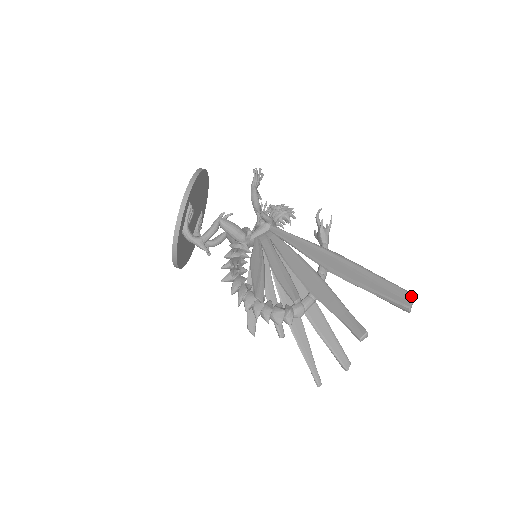
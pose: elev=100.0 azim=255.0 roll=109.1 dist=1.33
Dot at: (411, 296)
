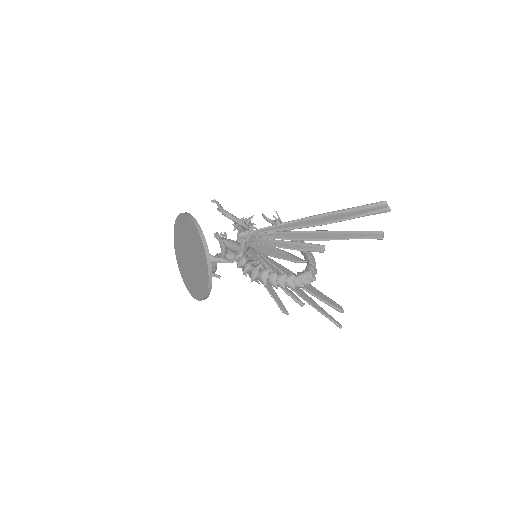
Dot at: (385, 202)
